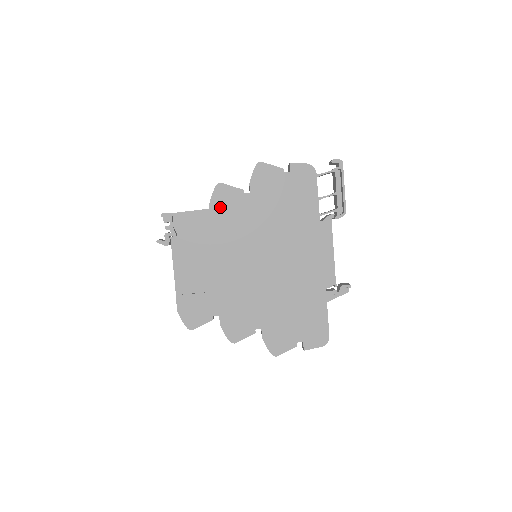
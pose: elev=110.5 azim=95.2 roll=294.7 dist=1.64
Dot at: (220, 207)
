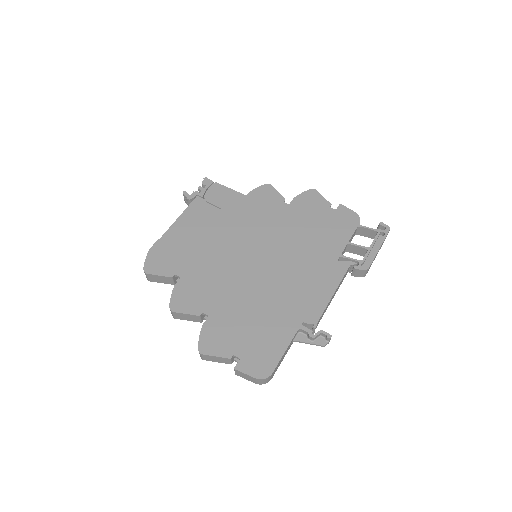
Dot at: (256, 199)
